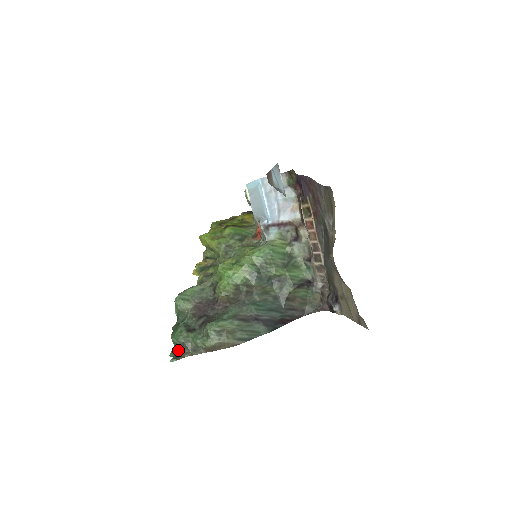
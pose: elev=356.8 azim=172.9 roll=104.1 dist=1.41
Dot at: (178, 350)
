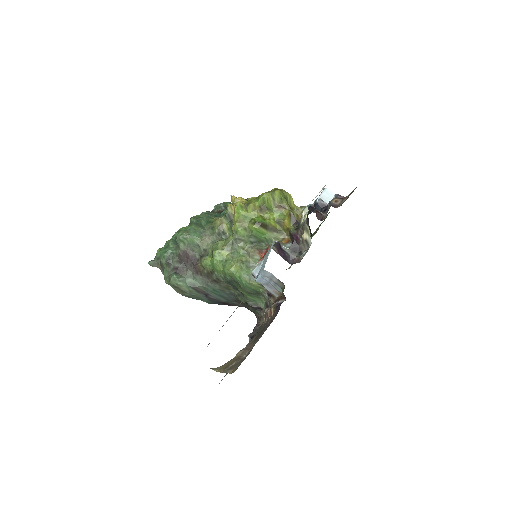
Dot at: (159, 258)
